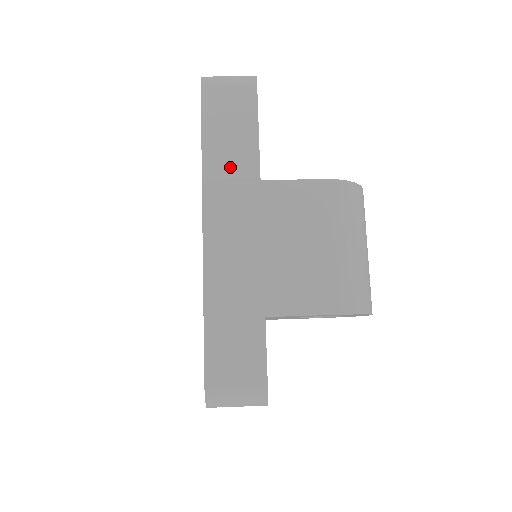
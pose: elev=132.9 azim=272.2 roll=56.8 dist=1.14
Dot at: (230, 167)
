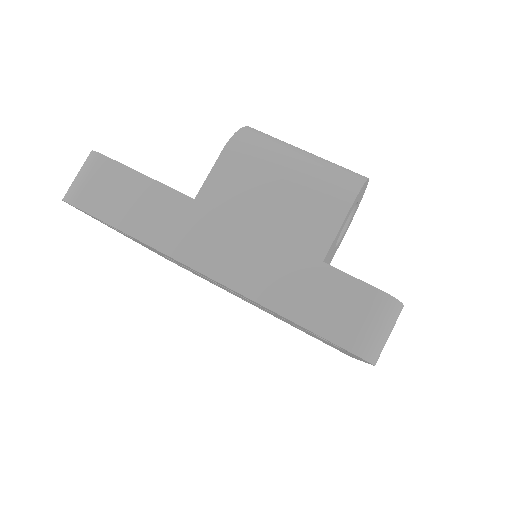
Dot at: (159, 217)
